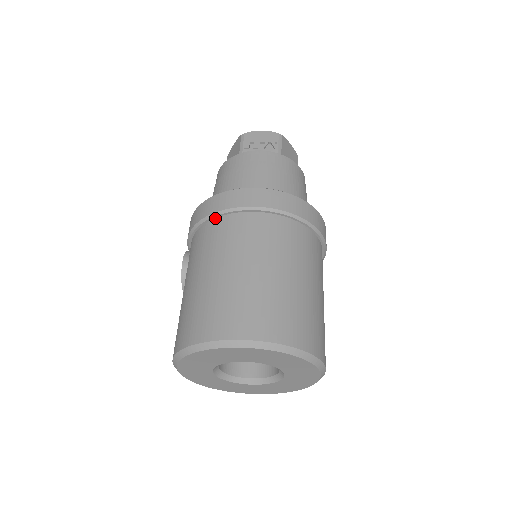
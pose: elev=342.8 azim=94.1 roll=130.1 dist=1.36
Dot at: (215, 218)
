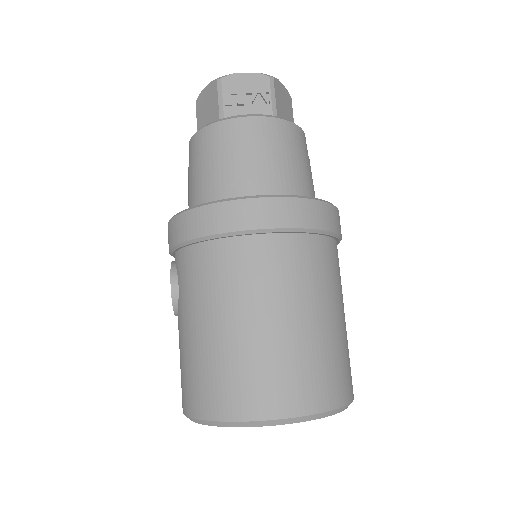
Dot at: (210, 240)
